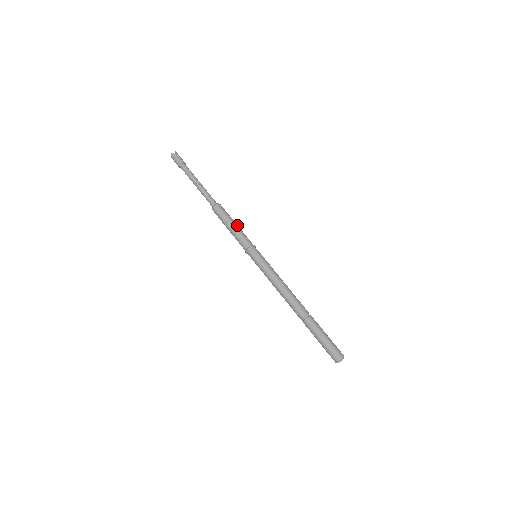
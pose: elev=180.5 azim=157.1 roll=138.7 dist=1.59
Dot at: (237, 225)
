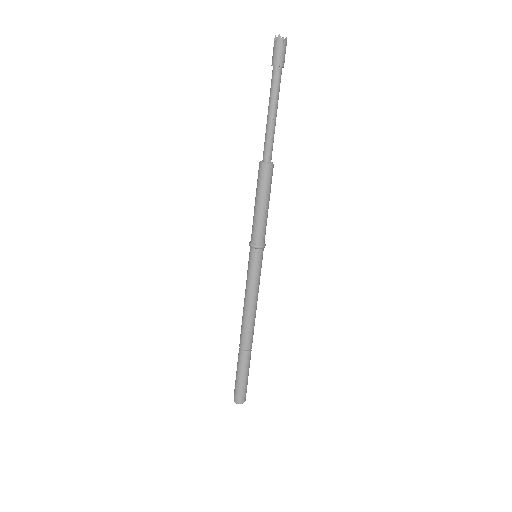
Dot at: (268, 208)
